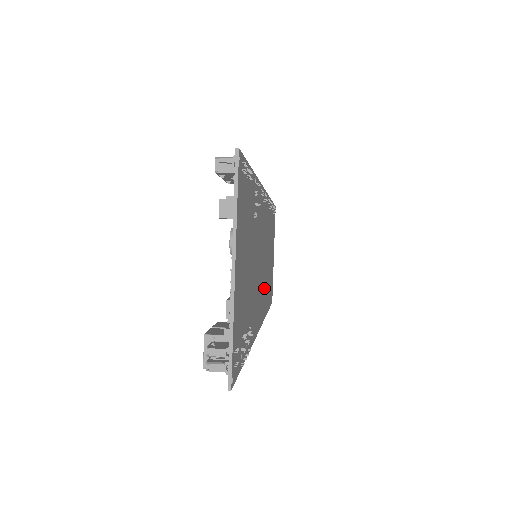
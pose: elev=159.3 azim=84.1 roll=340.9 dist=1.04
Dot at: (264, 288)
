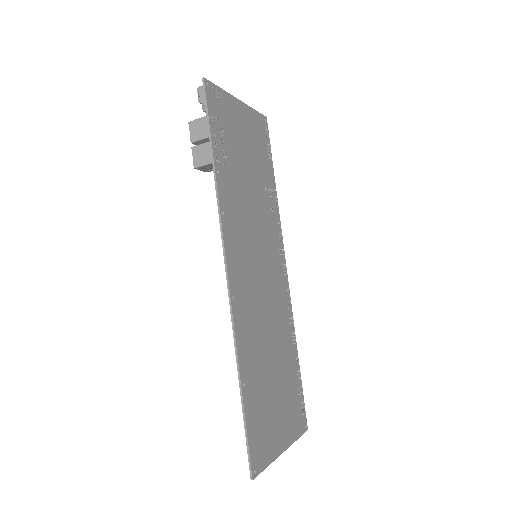
Dot at: (250, 304)
